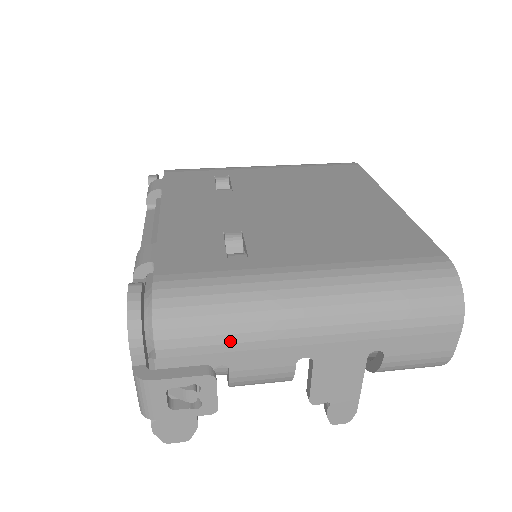
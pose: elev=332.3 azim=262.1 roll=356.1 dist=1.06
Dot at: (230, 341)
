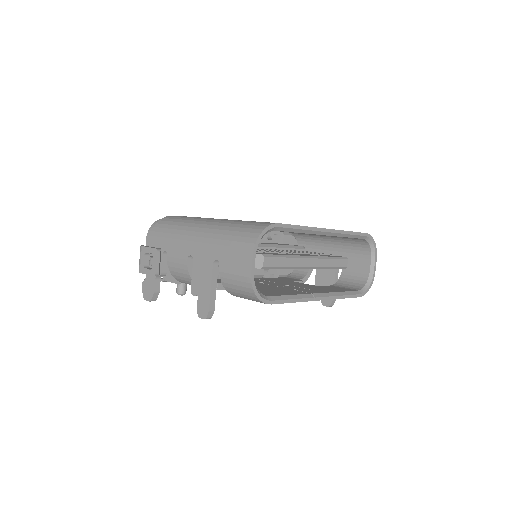
Dot at: (170, 237)
